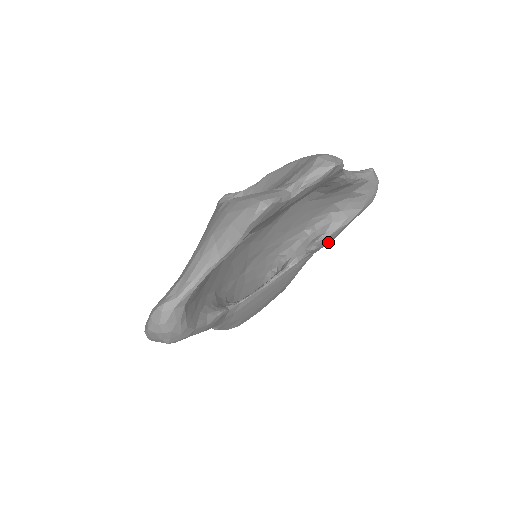
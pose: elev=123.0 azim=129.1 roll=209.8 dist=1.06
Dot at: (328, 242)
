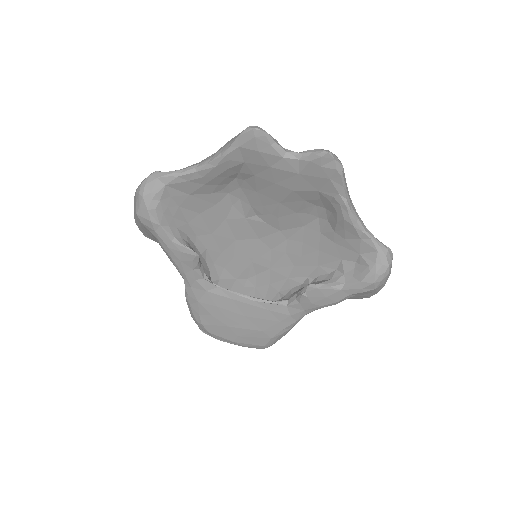
Dot at: (319, 301)
